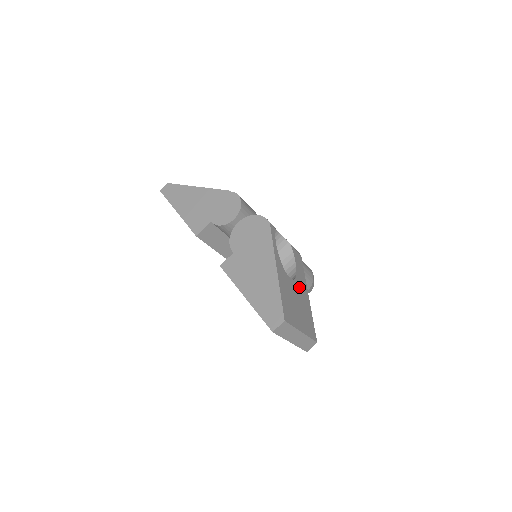
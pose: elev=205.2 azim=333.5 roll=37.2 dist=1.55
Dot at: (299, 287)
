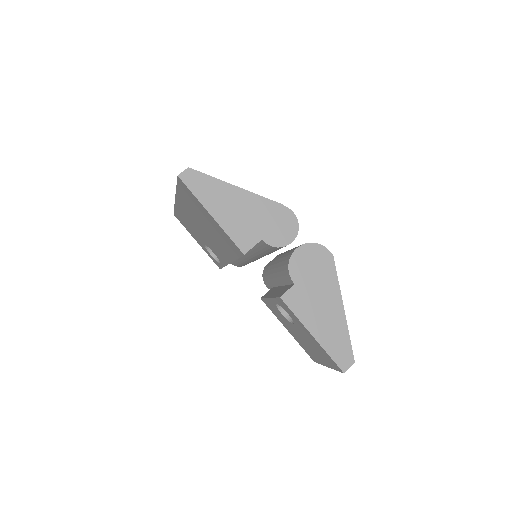
Dot at: occluded
